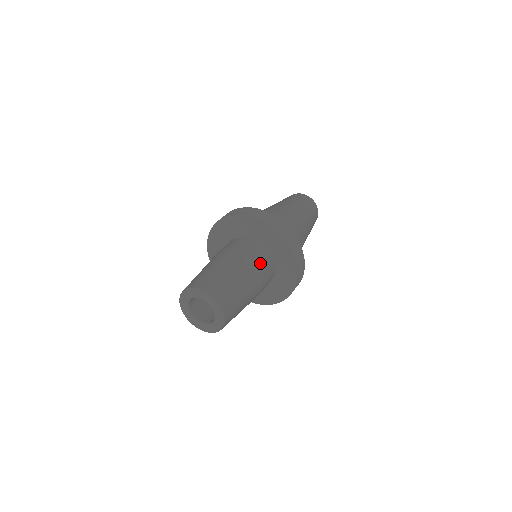
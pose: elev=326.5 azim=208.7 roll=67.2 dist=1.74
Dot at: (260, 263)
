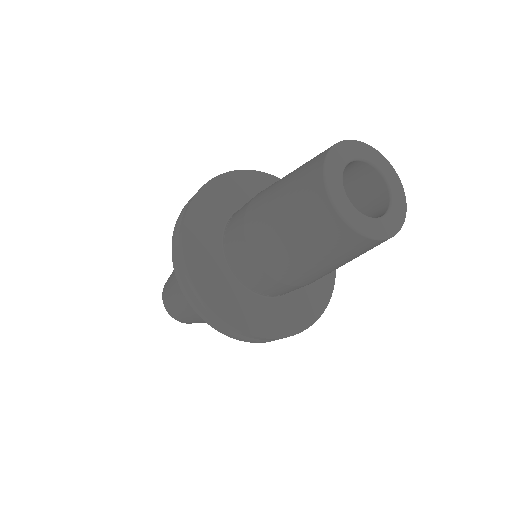
Dot at: occluded
